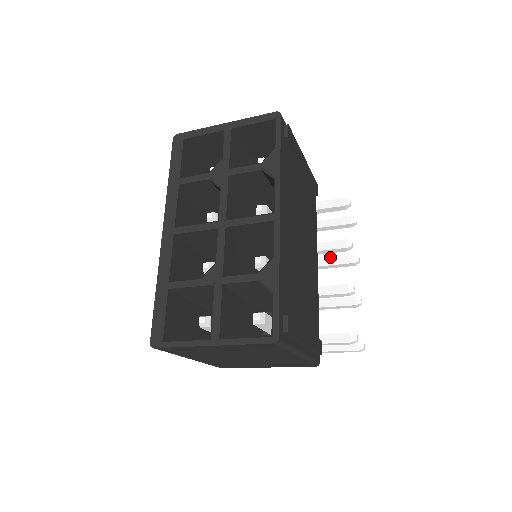
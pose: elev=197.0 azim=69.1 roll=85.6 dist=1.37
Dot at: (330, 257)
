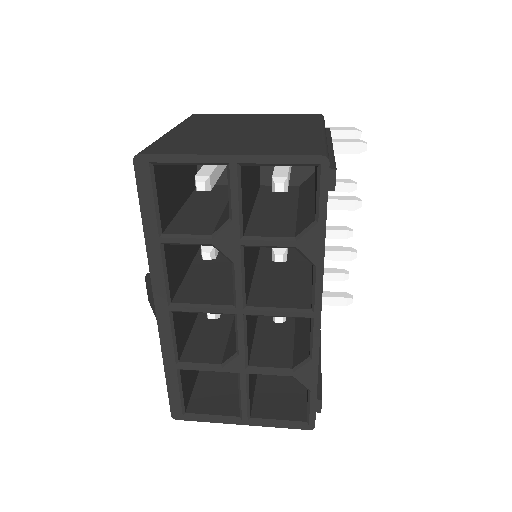
Dot at: occluded
